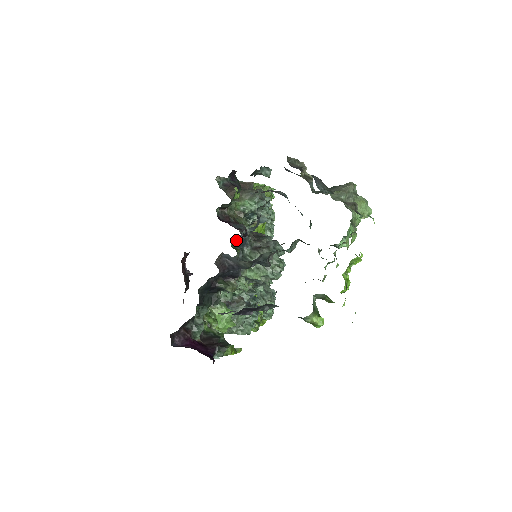
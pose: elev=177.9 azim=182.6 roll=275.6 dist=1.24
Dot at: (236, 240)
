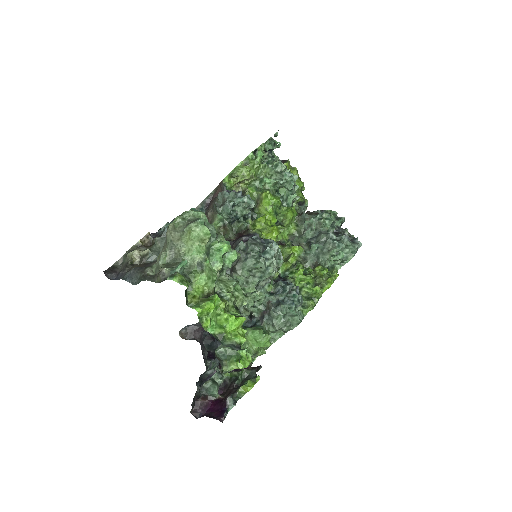
Dot at: occluded
